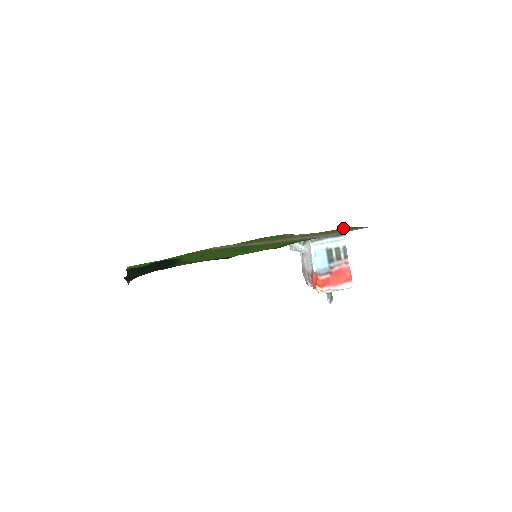
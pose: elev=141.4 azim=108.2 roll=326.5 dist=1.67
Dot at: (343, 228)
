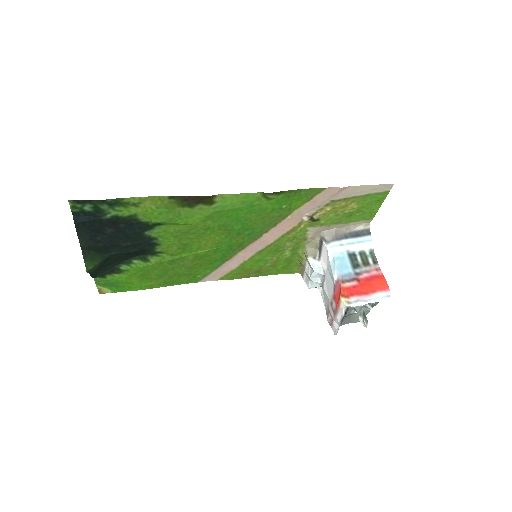
Dot at: (364, 220)
